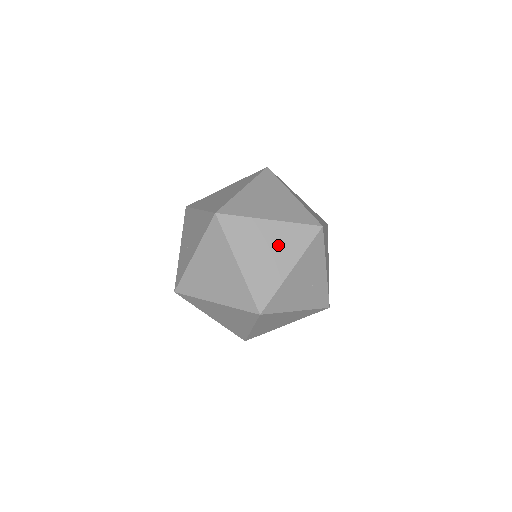
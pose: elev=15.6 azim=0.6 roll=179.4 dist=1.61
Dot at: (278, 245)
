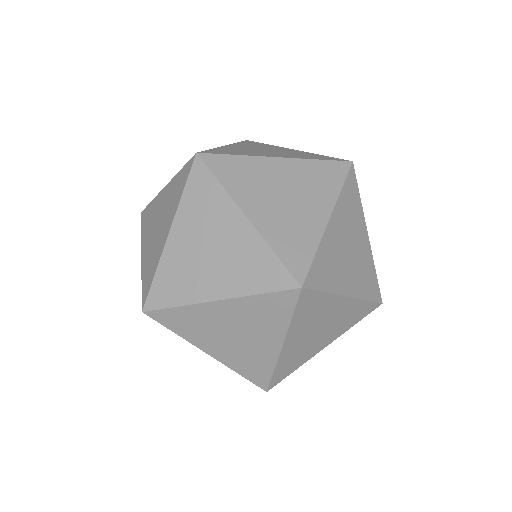
Dot at: (334, 324)
